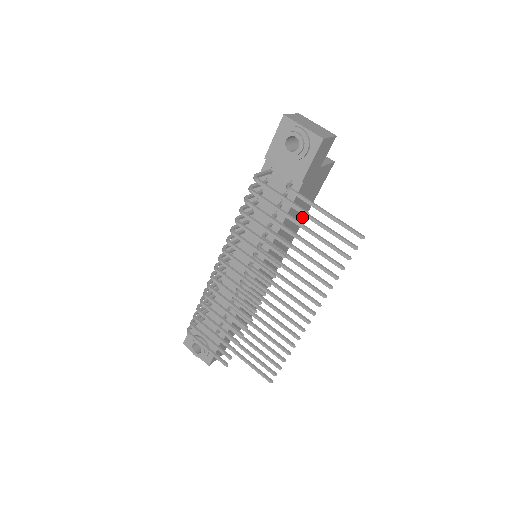
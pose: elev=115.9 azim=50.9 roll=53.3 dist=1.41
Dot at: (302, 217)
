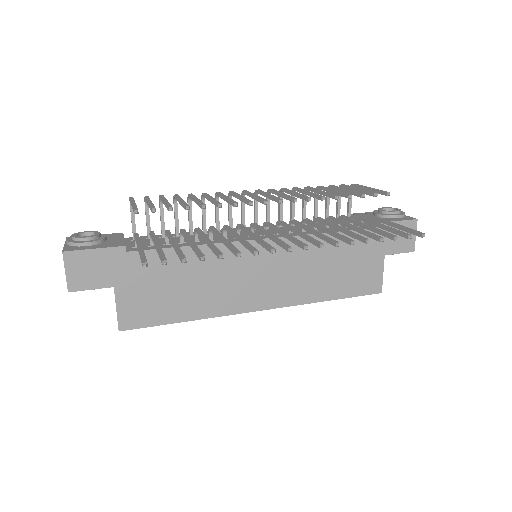
Dot at: (318, 292)
